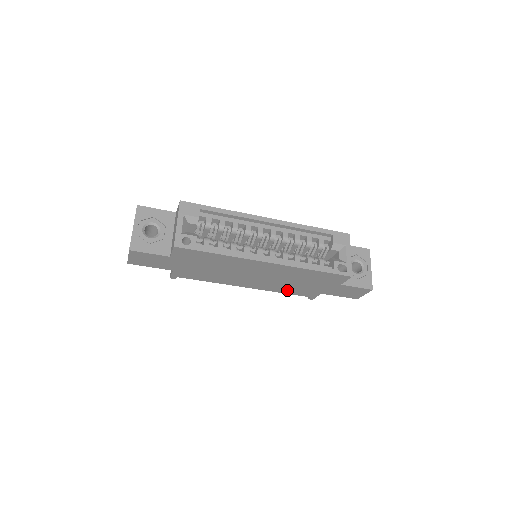
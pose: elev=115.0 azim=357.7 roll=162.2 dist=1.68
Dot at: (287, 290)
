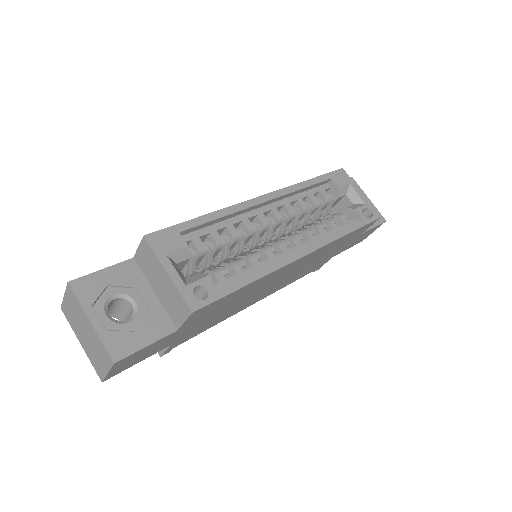
Dot at: (299, 276)
